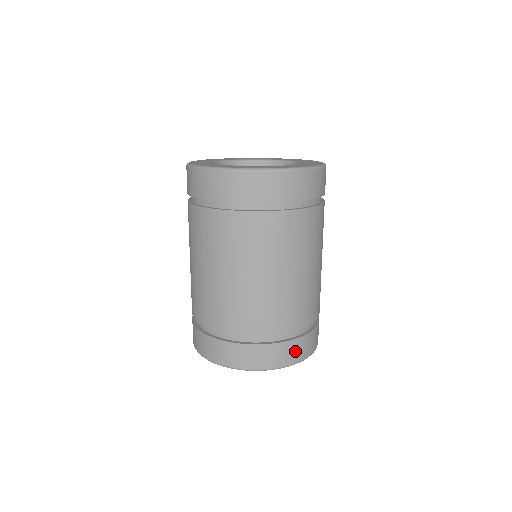
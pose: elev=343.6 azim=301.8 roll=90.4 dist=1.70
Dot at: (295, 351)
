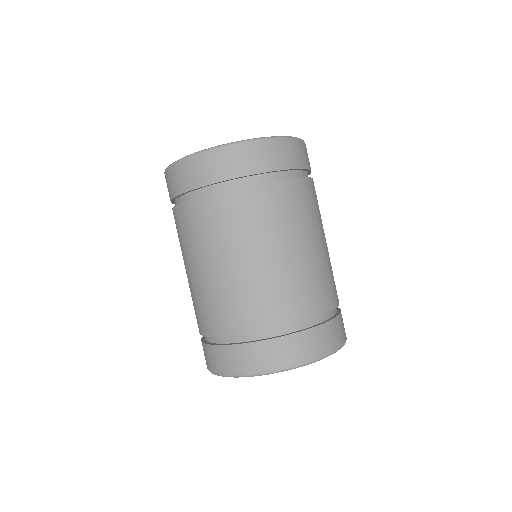
Dot at: (334, 334)
